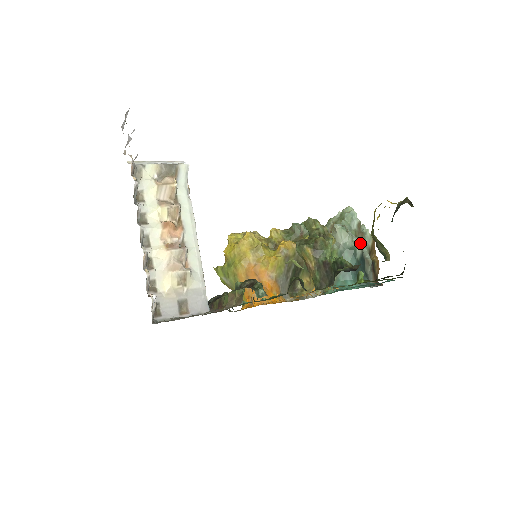
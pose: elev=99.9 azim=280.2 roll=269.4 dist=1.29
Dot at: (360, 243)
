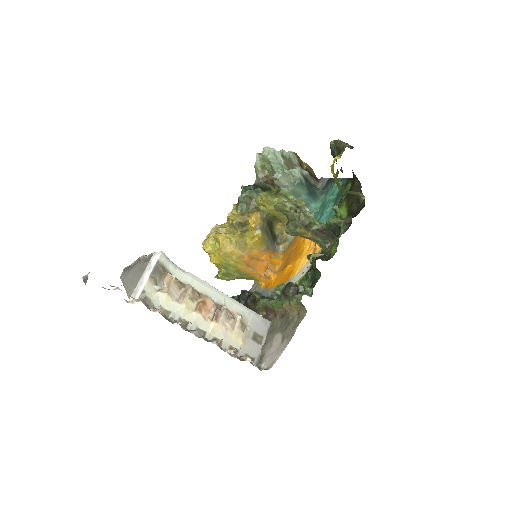
Dot at: (298, 172)
